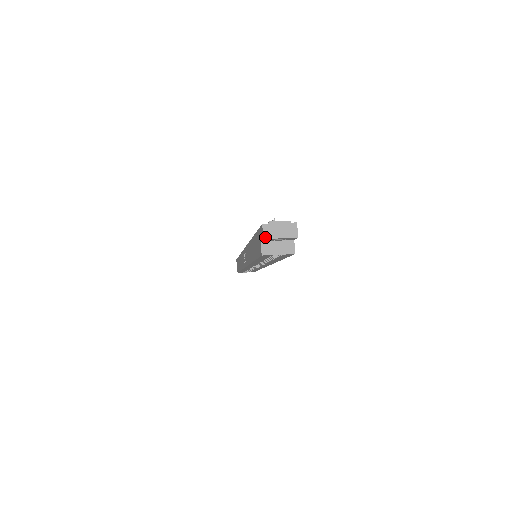
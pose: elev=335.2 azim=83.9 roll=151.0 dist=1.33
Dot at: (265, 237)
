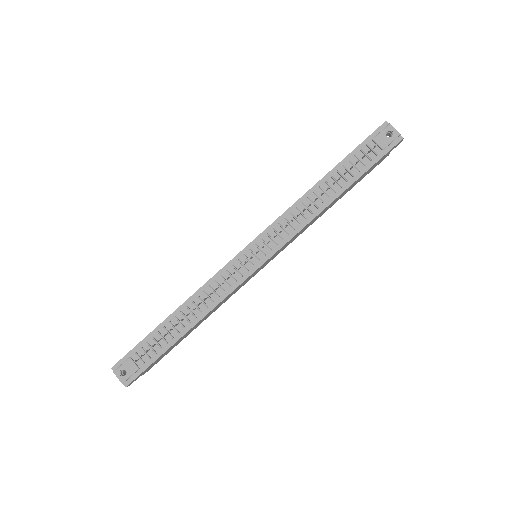
Dot at: occluded
